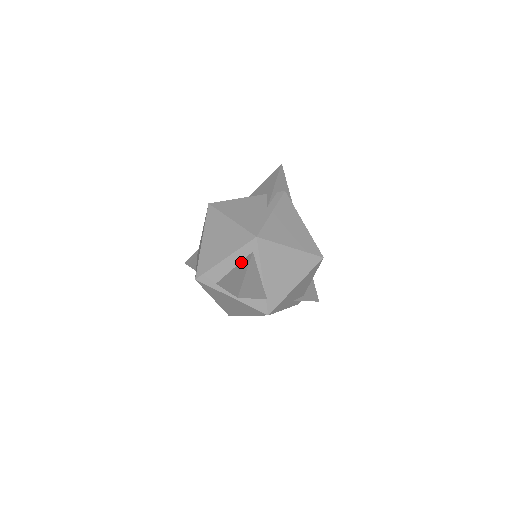
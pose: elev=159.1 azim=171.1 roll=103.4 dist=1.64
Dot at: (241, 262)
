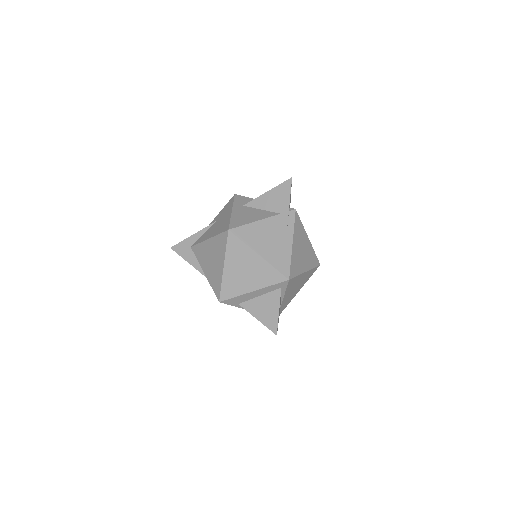
Dot at: (268, 294)
